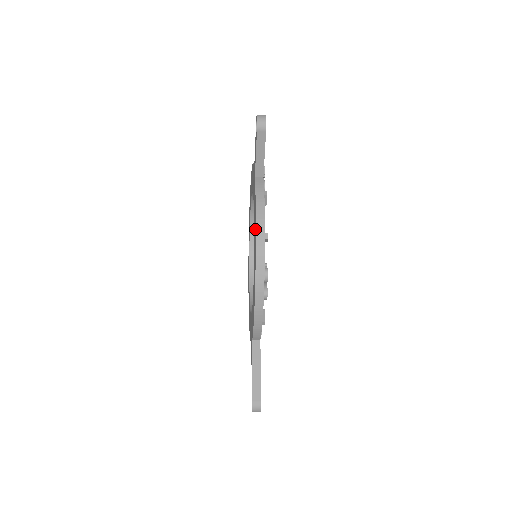
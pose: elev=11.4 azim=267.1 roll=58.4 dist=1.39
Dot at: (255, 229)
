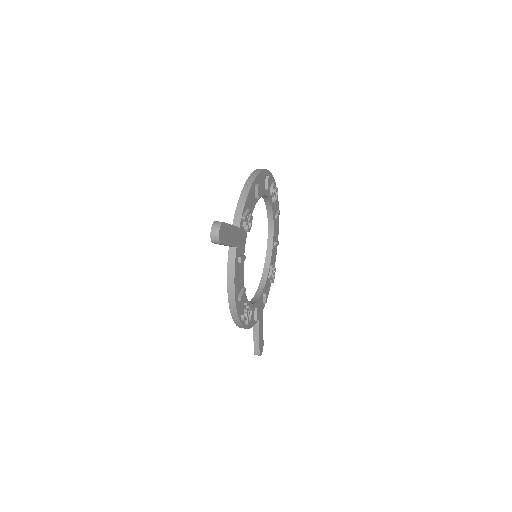
Dot at: occluded
